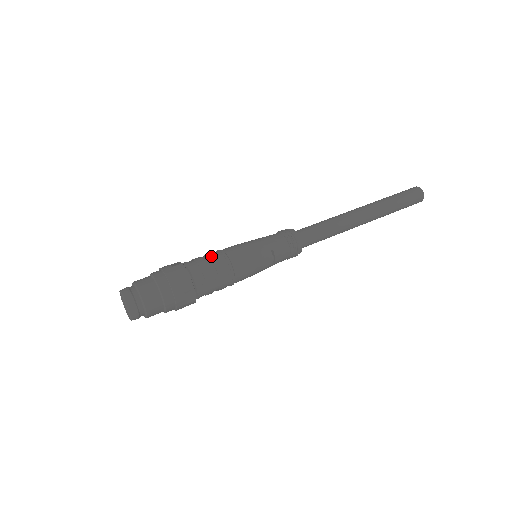
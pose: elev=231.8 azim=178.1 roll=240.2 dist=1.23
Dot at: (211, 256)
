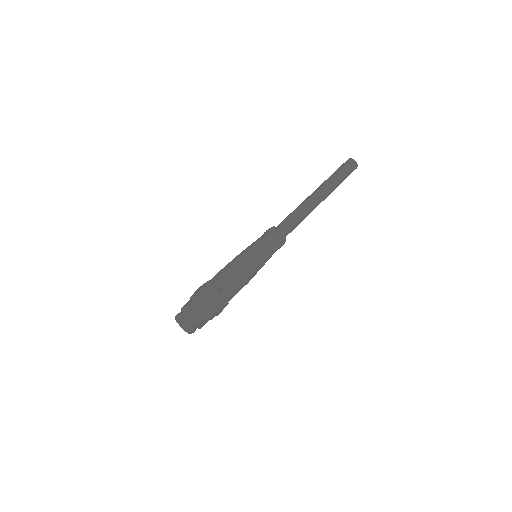
Dot at: (235, 276)
